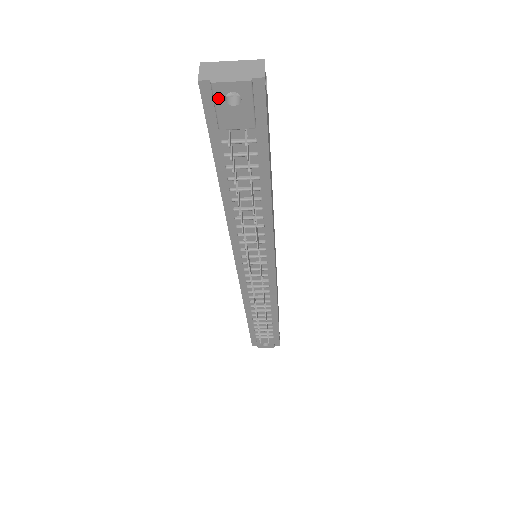
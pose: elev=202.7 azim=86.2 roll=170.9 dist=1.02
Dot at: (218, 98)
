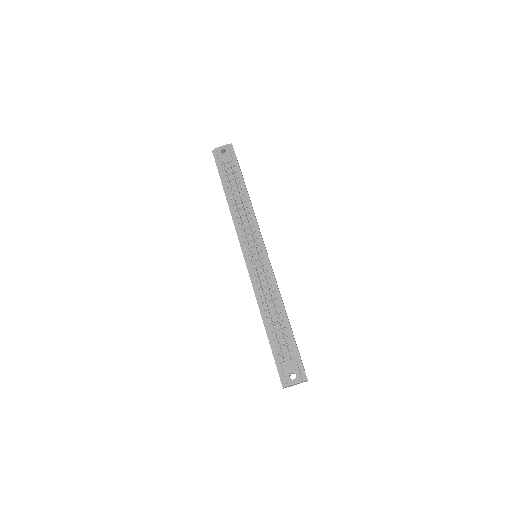
Dot at: (218, 153)
